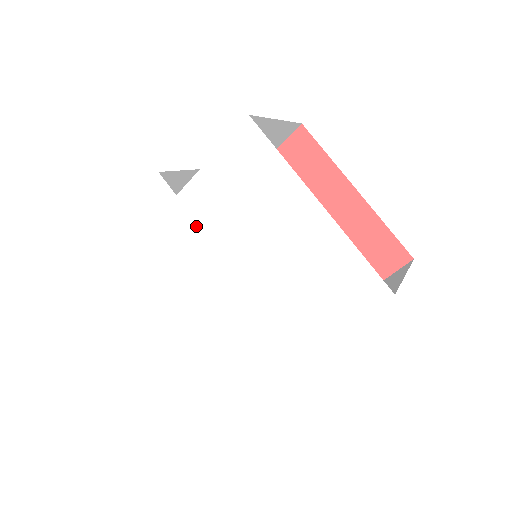
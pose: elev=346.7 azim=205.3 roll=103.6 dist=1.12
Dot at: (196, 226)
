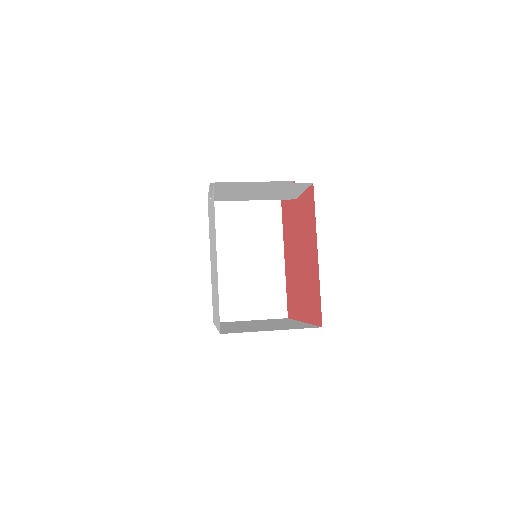
Dot at: (211, 224)
